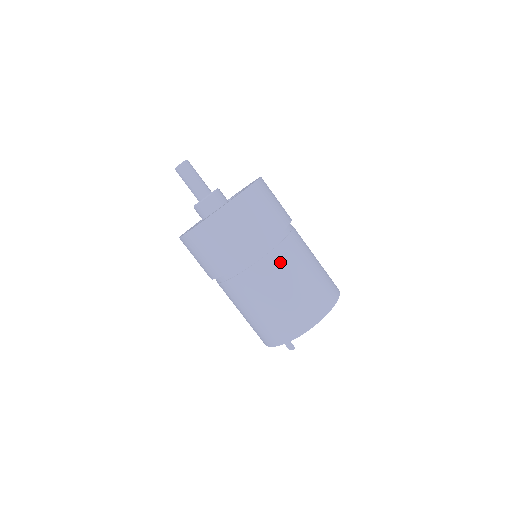
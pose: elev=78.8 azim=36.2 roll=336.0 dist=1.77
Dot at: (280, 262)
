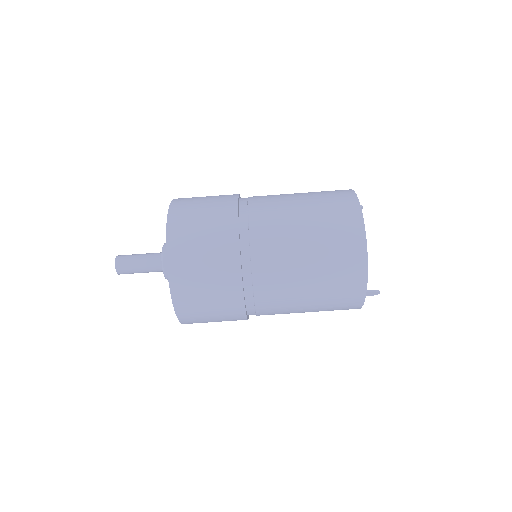
Dot at: (269, 257)
